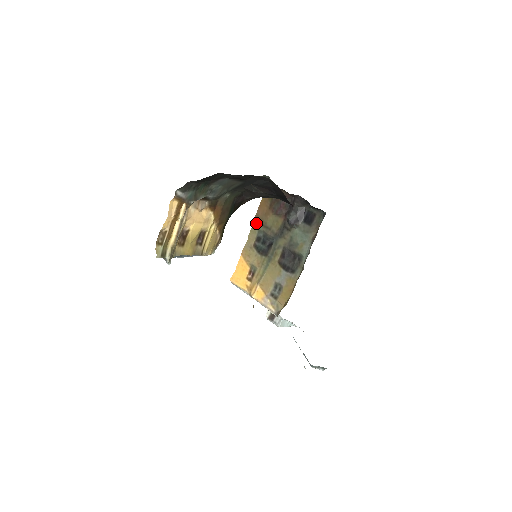
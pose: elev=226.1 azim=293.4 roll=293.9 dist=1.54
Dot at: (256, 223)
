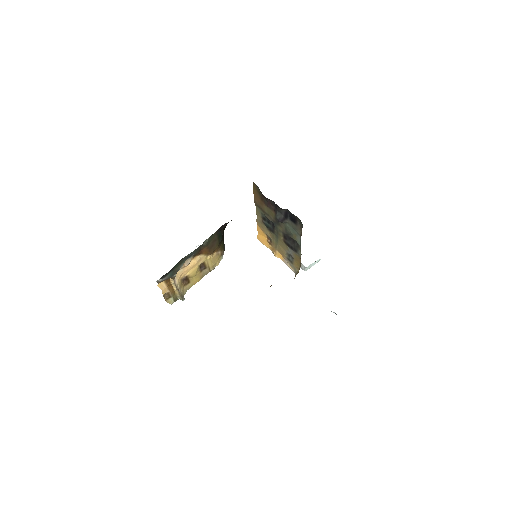
Dot at: (257, 207)
